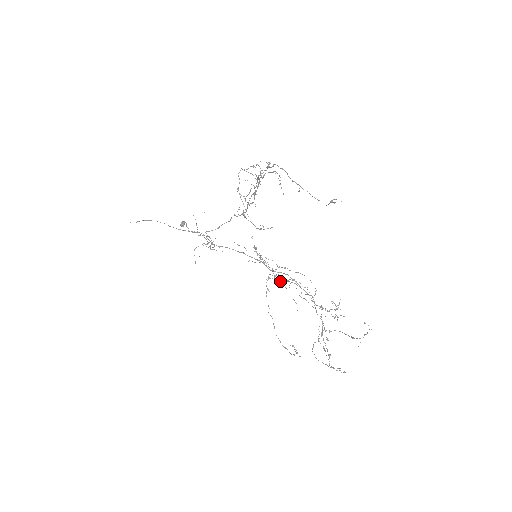
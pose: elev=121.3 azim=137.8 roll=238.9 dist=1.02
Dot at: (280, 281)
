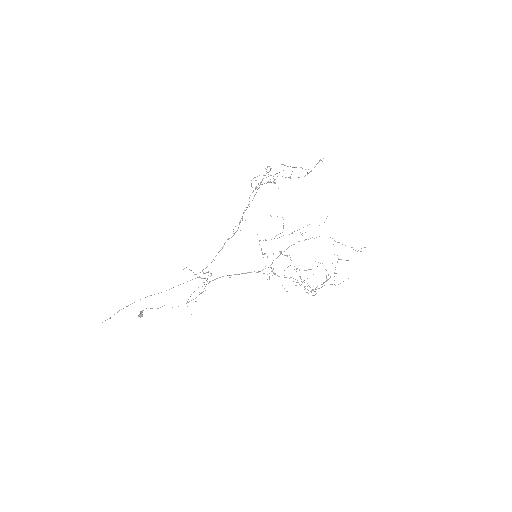
Dot at: (272, 271)
